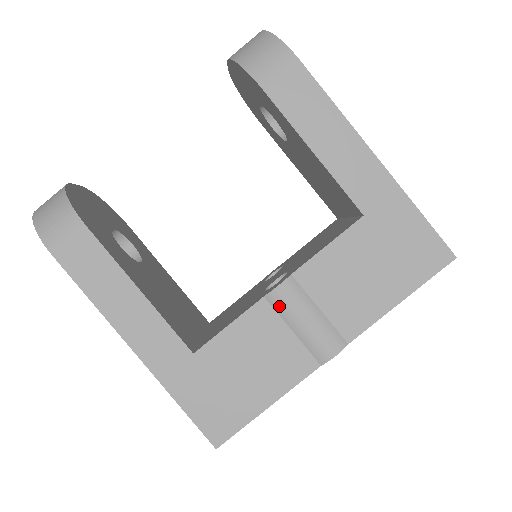
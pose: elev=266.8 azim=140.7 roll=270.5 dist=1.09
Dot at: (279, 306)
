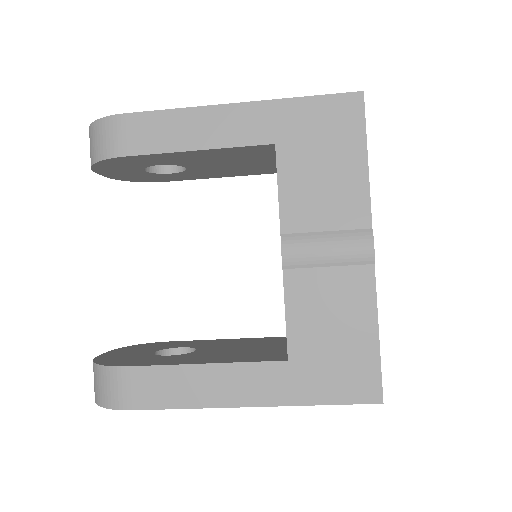
Dot at: (299, 262)
